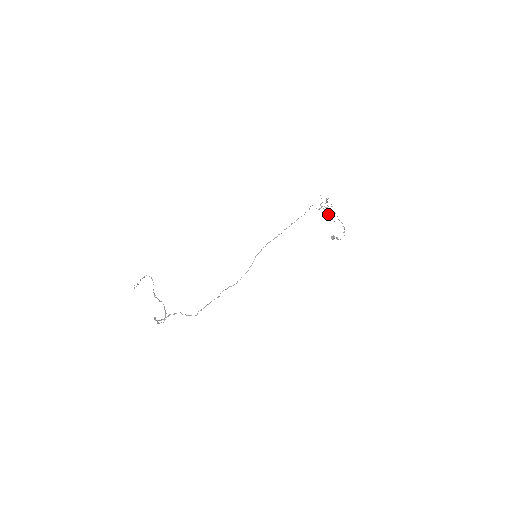
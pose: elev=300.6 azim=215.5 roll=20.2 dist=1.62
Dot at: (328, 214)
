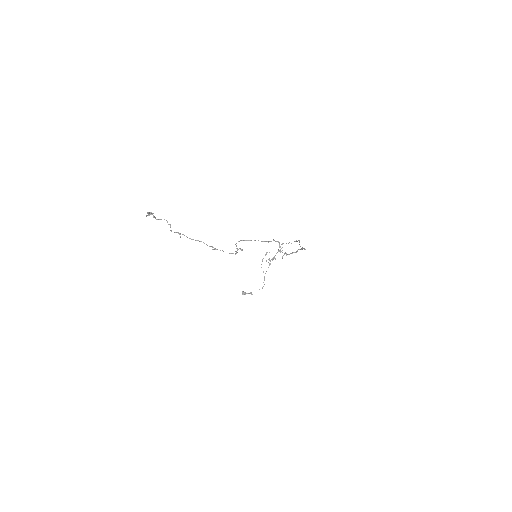
Dot at: occluded
